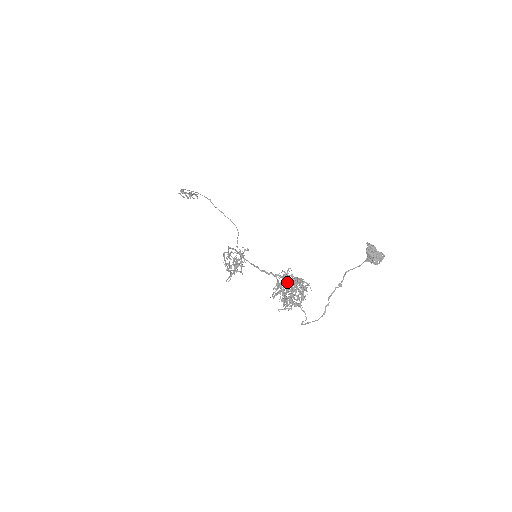
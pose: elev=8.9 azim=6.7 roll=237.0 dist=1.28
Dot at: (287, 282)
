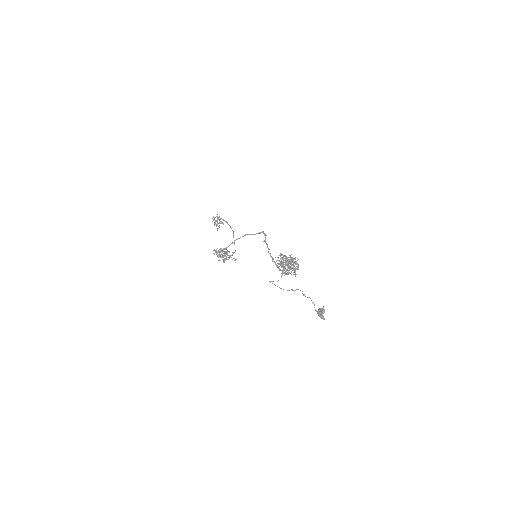
Dot at: (294, 258)
